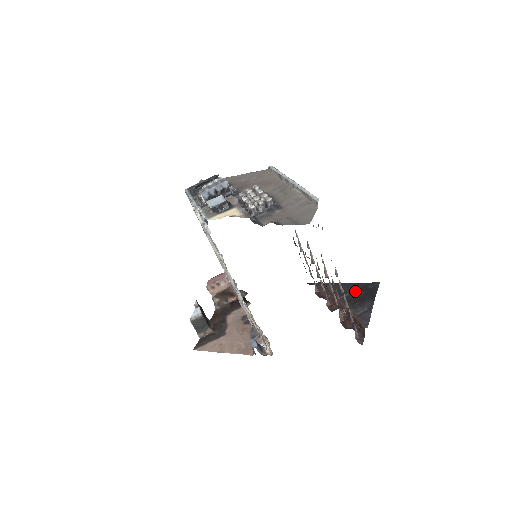
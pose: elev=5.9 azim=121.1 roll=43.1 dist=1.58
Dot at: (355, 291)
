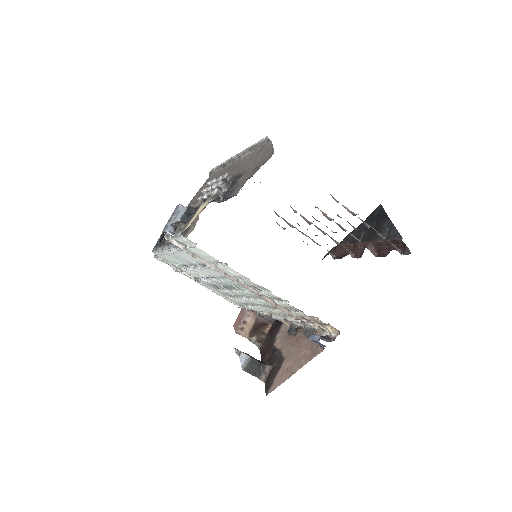
Dot at: (366, 228)
